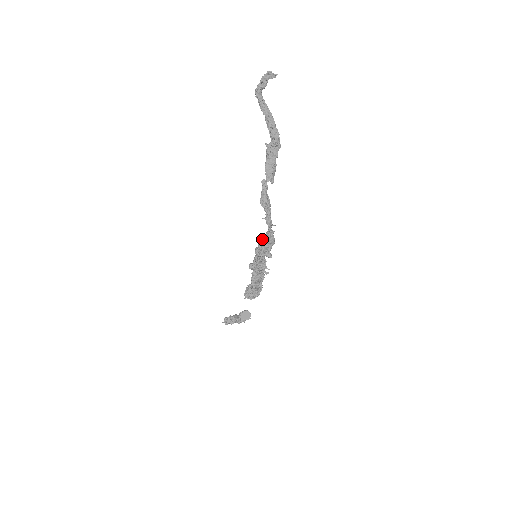
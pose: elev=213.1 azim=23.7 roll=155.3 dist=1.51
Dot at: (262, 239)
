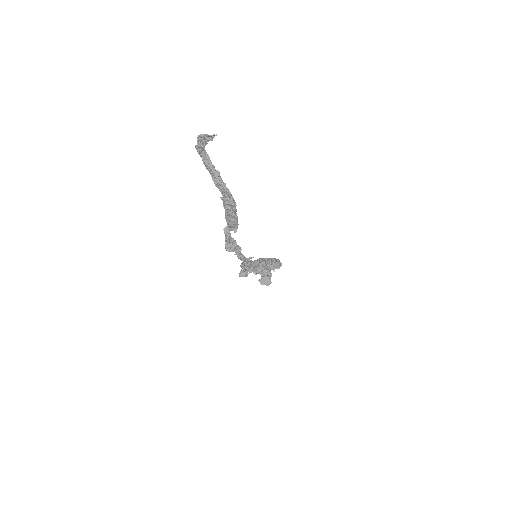
Dot at: (243, 263)
